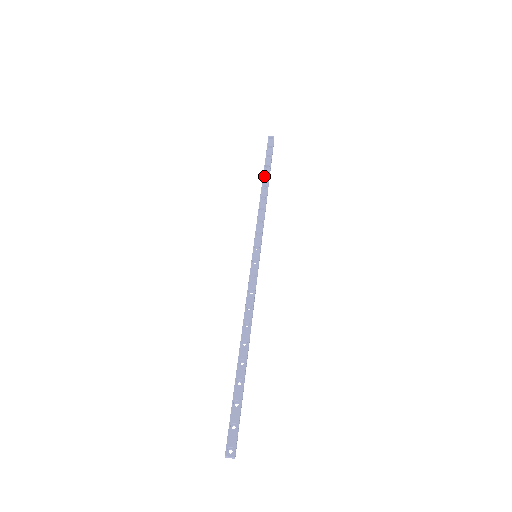
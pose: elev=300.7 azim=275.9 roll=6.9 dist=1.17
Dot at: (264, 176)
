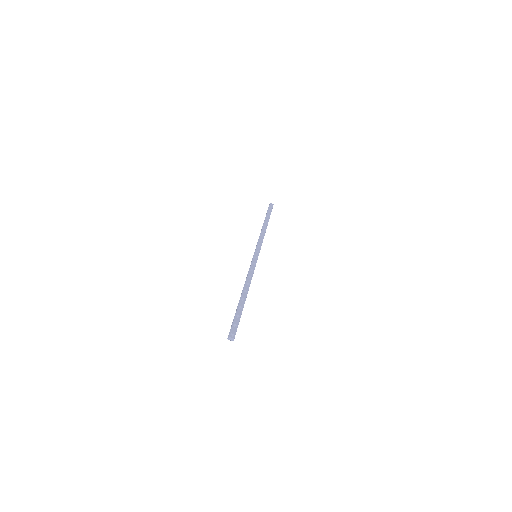
Dot at: (265, 221)
